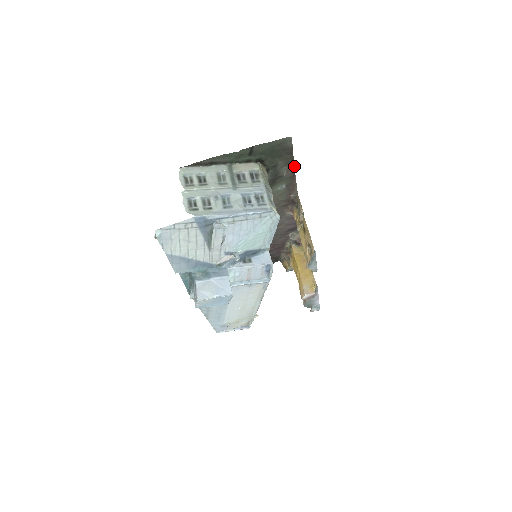
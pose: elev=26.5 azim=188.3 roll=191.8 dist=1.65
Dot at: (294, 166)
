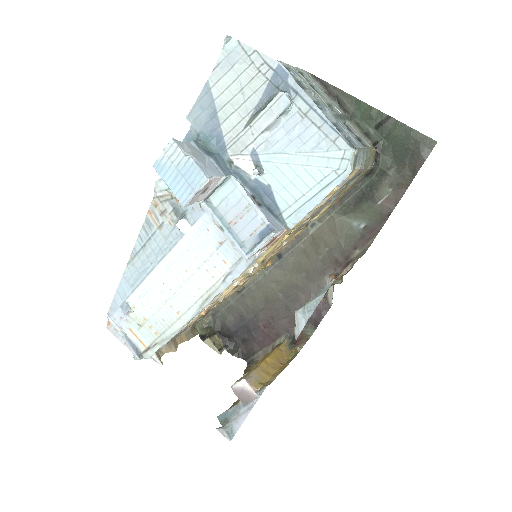
Dot at: (399, 200)
